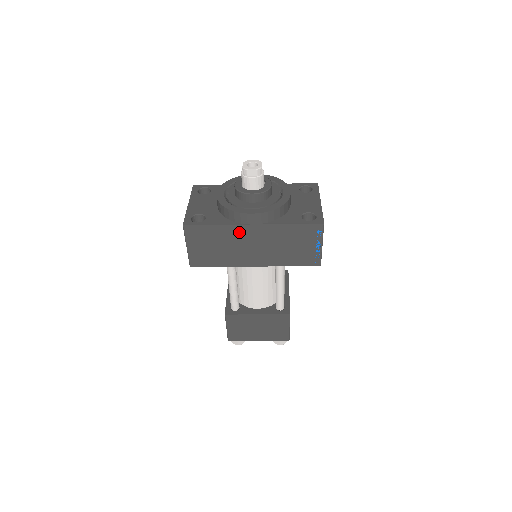
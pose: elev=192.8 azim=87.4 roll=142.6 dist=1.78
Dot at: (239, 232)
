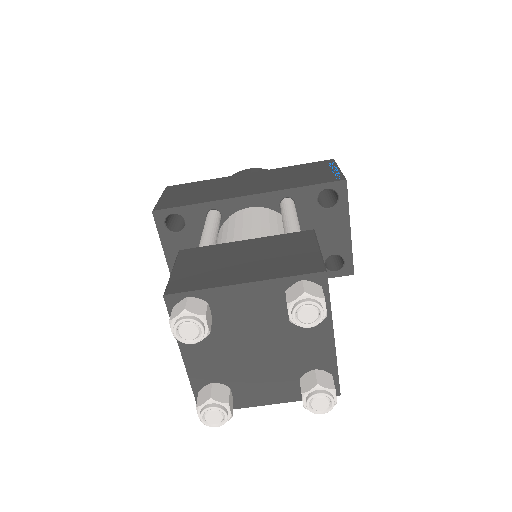
Dot at: (231, 180)
